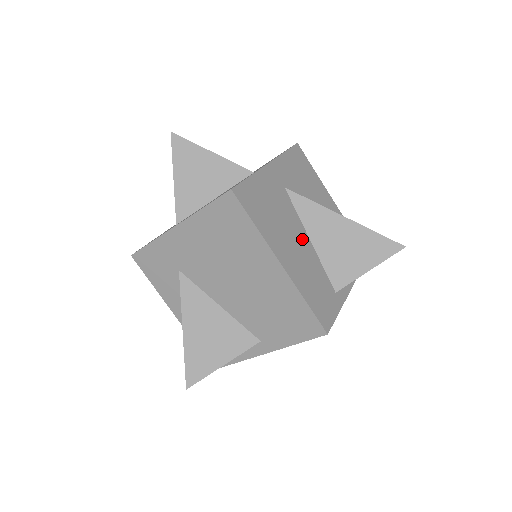
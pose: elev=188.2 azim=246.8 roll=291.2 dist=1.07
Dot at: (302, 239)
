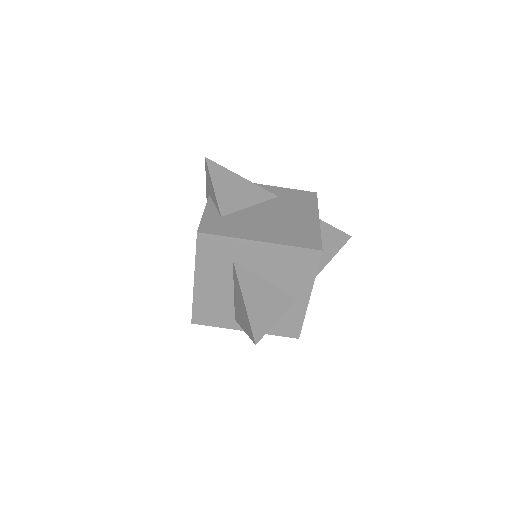
Dot at: occluded
